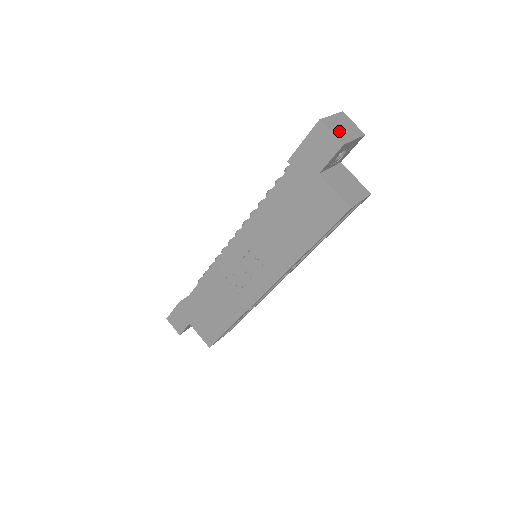
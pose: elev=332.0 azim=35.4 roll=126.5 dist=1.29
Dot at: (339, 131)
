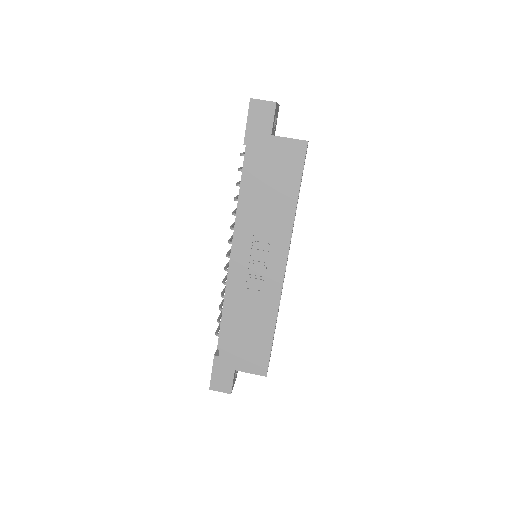
Dot at: occluded
